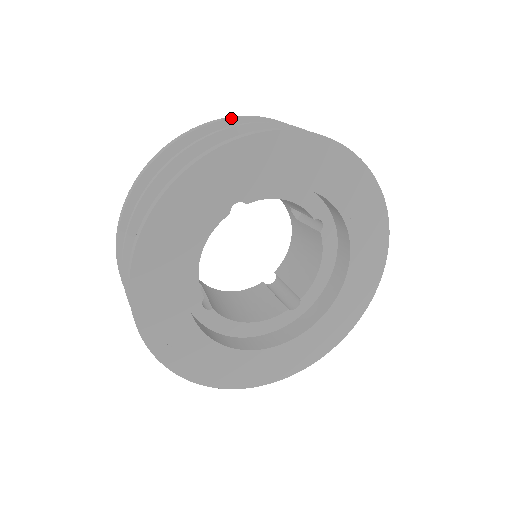
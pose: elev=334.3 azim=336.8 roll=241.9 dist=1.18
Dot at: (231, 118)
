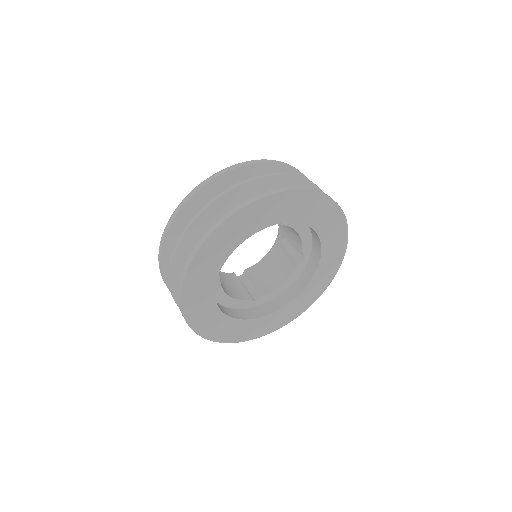
Dot at: (294, 168)
